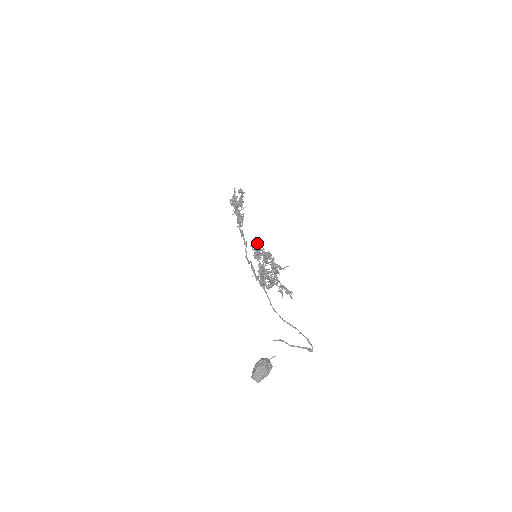
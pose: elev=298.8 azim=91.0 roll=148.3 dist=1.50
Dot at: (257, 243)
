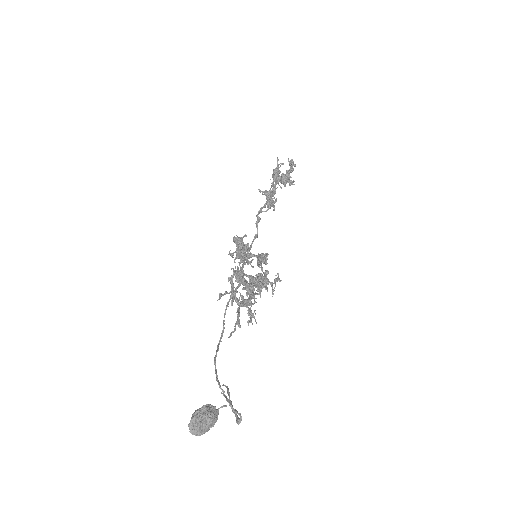
Dot at: (238, 241)
